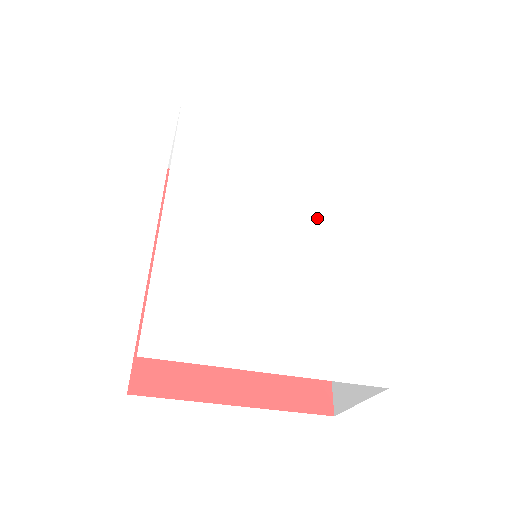
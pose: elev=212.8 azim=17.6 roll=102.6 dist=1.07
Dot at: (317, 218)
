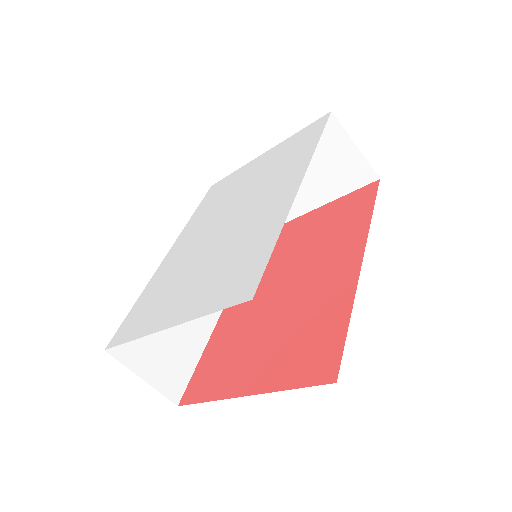
Dot at: (264, 192)
